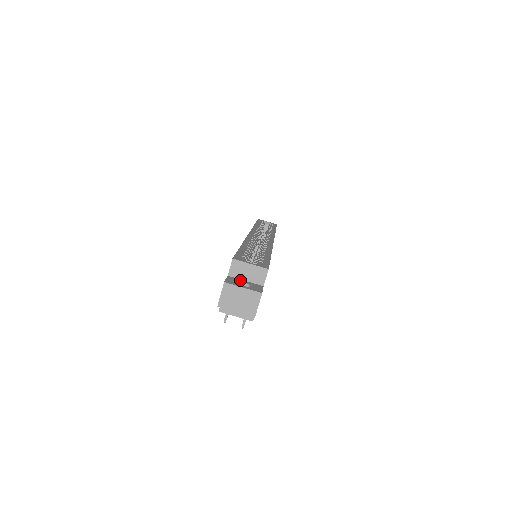
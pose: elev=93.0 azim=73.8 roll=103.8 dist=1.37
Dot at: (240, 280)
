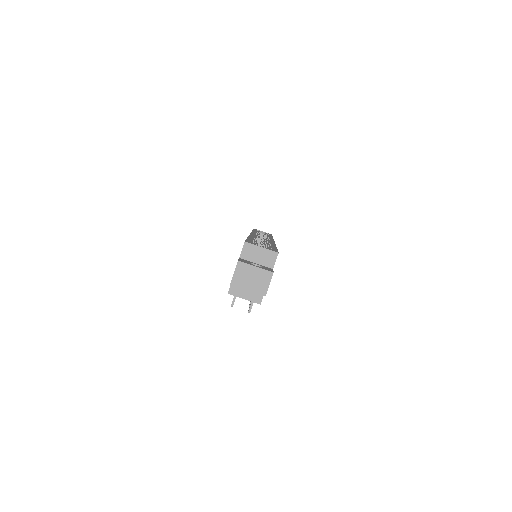
Dot at: (251, 262)
